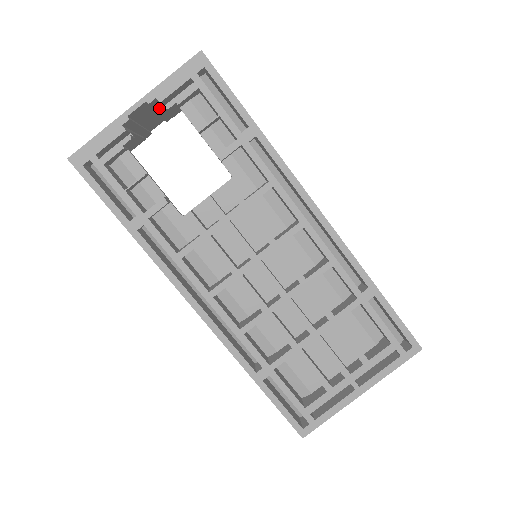
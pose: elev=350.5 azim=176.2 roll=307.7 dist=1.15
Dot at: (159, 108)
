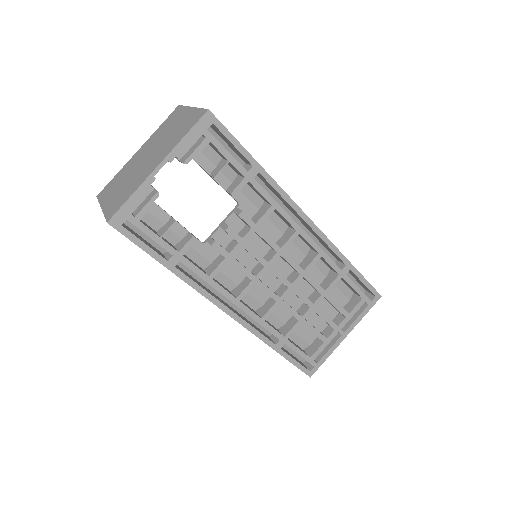
Dot at: occluded
